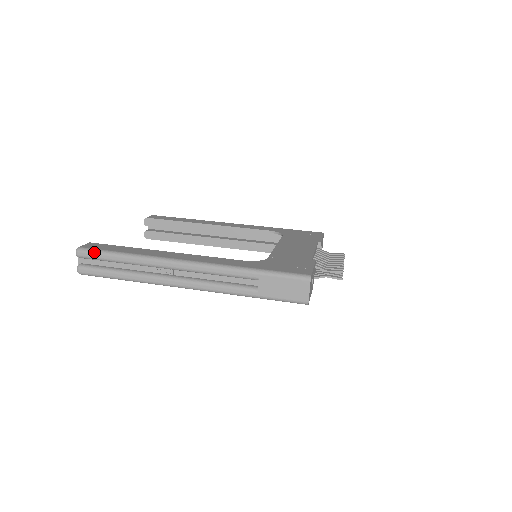
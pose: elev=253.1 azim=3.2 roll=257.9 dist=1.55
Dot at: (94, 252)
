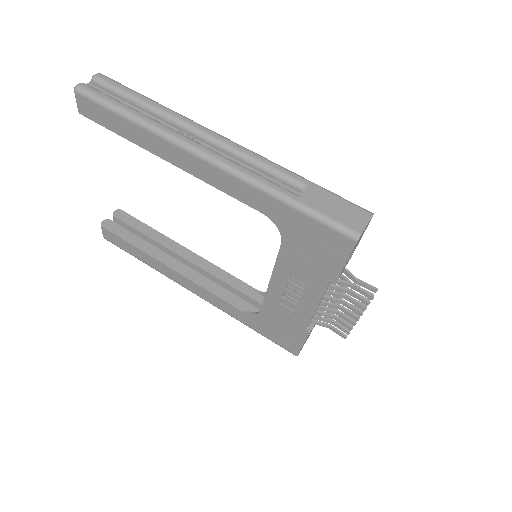
Dot at: (119, 83)
